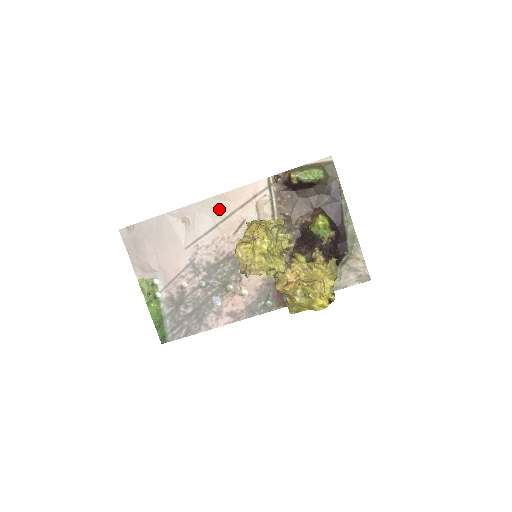
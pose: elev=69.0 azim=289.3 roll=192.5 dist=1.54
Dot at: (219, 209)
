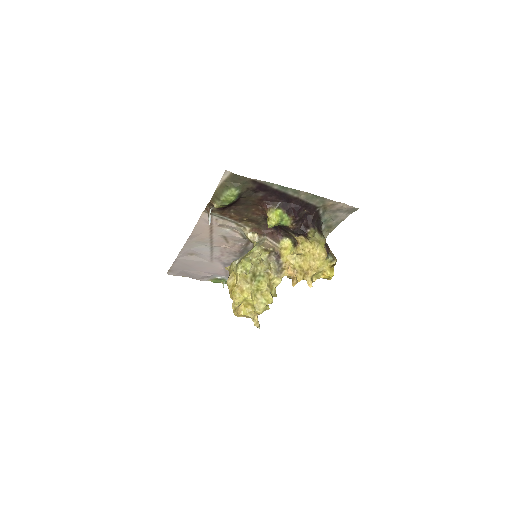
Dot at: (200, 241)
